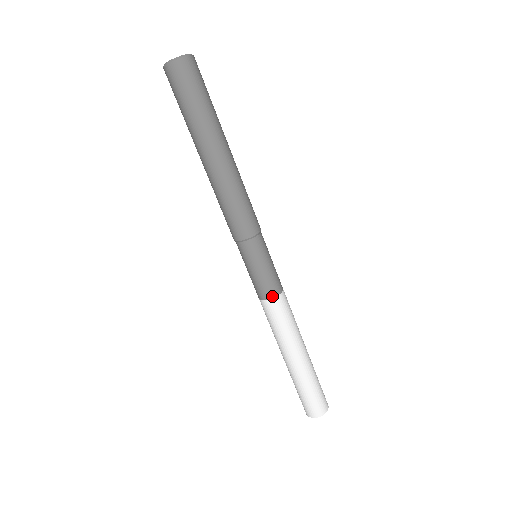
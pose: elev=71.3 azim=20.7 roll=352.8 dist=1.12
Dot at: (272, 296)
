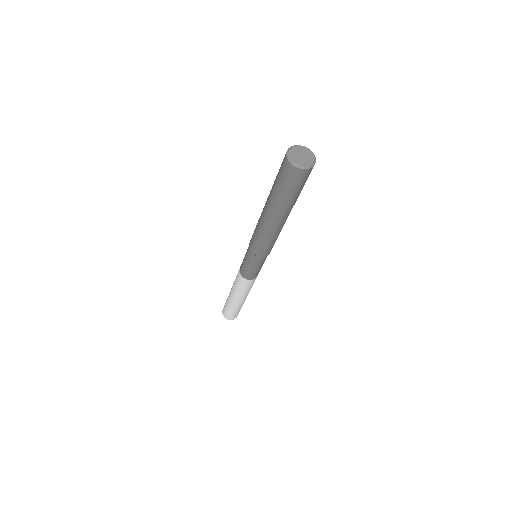
Dot at: (250, 279)
